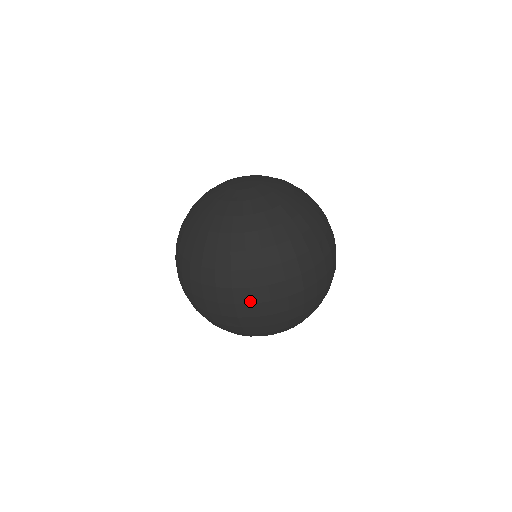
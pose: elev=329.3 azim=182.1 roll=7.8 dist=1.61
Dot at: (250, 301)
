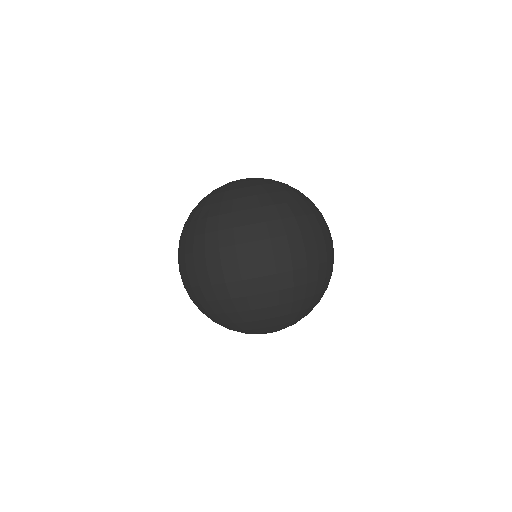
Dot at: (324, 242)
